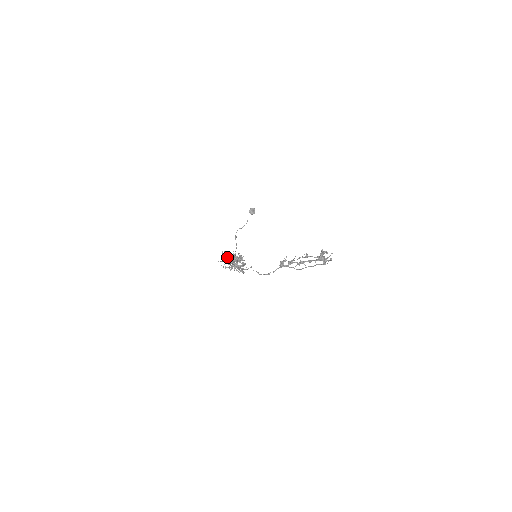
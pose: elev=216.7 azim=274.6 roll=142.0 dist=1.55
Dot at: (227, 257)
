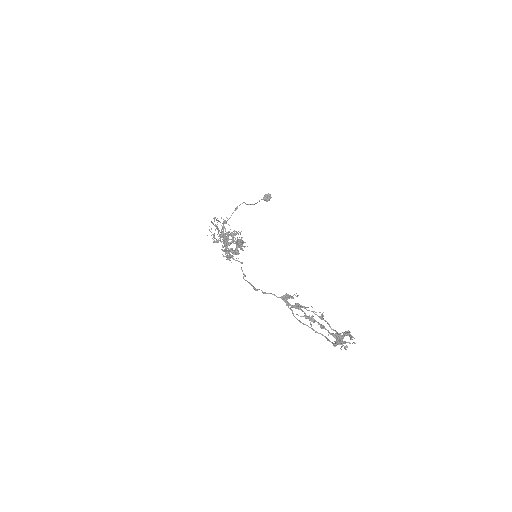
Dot at: occluded
